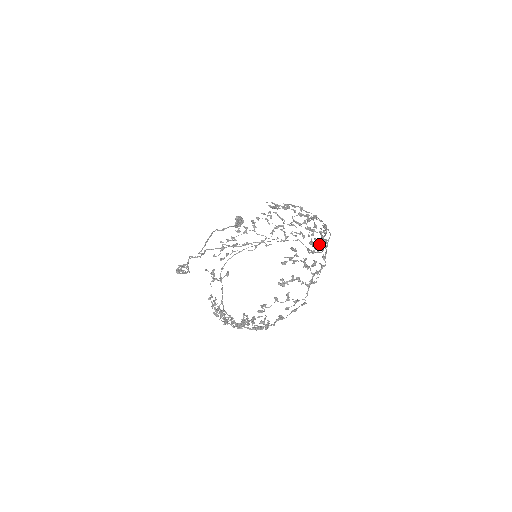
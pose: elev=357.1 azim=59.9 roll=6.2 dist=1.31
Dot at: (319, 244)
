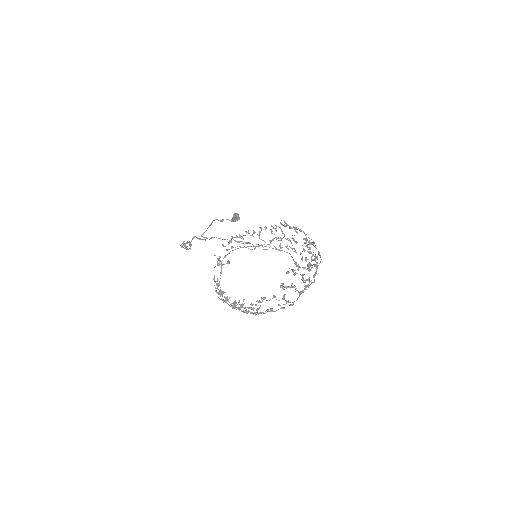
Dot at: occluded
